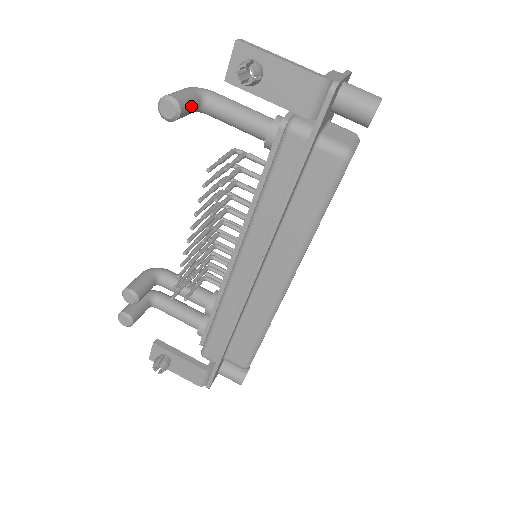
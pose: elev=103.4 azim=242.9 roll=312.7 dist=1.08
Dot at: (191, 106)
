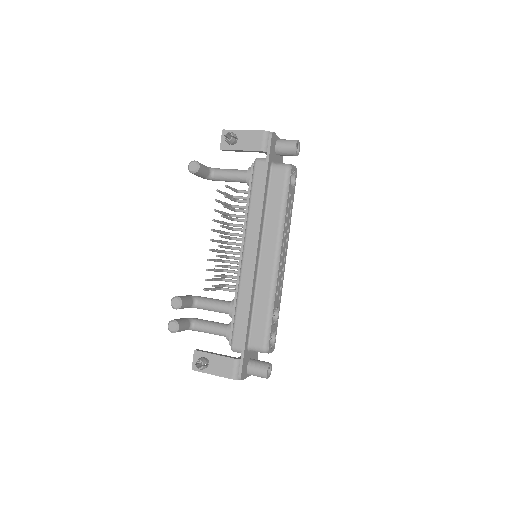
Dot at: (205, 169)
